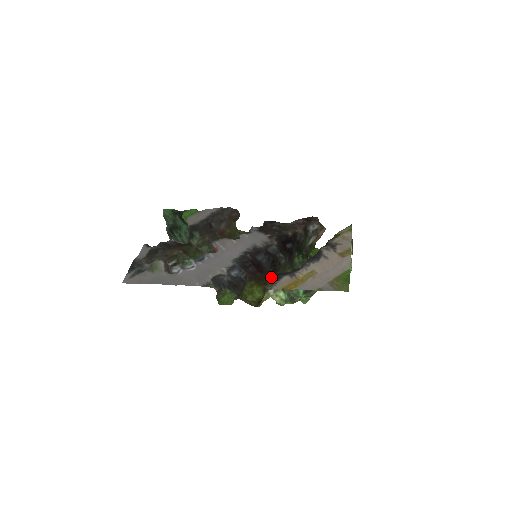
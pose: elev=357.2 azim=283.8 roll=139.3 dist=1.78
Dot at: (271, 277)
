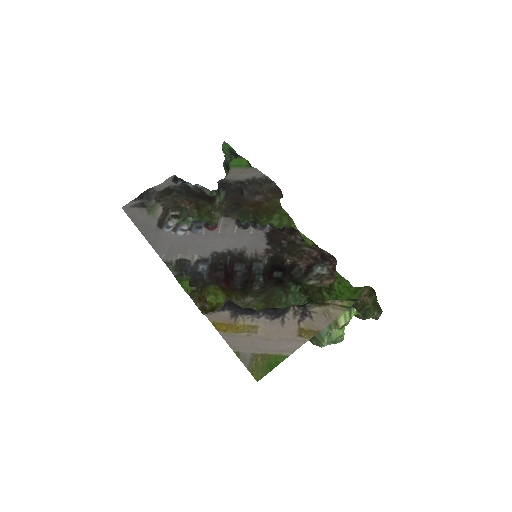
Dot at: (238, 294)
